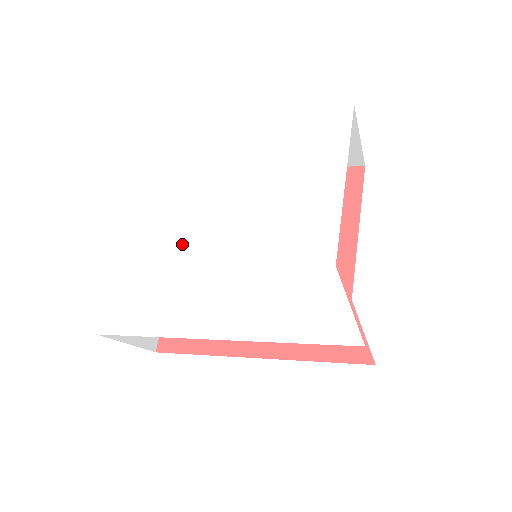
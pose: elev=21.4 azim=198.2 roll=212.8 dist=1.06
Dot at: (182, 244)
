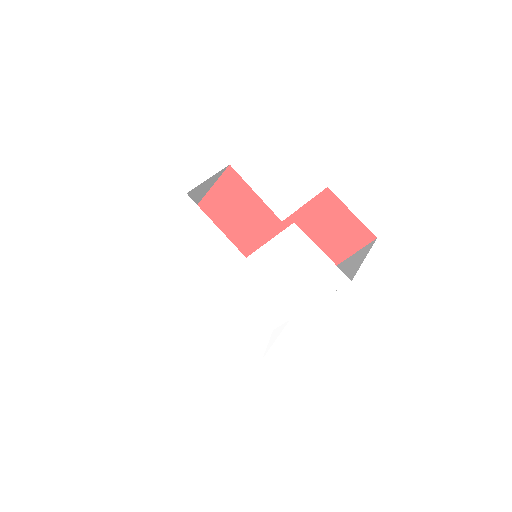
Dot at: (206, 251)
